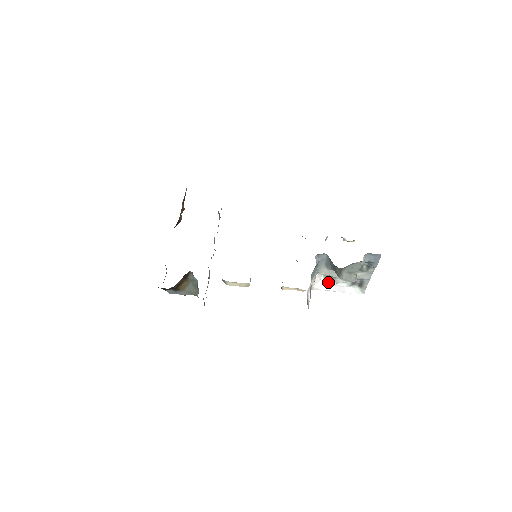
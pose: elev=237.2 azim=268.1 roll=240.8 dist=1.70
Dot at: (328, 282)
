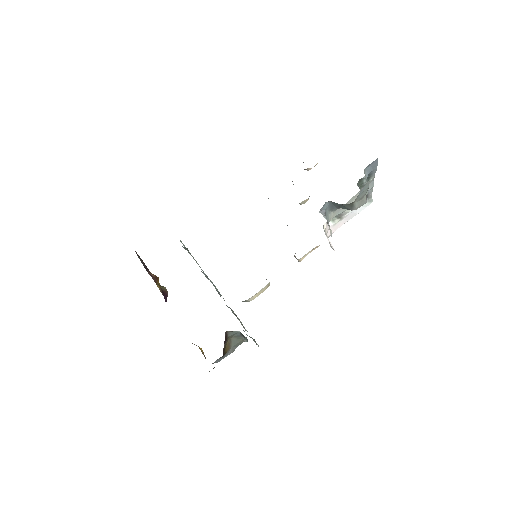
Dot at: (337, 221)
